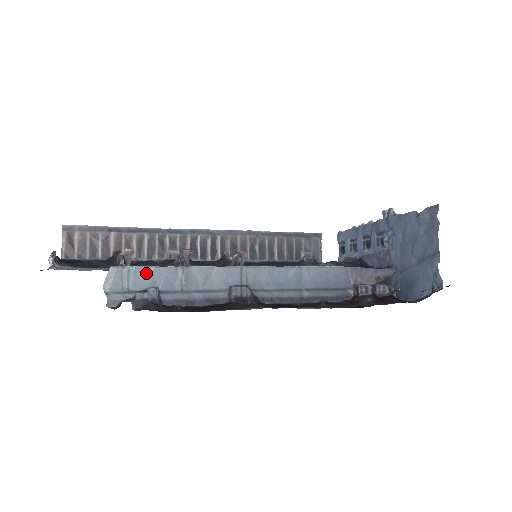
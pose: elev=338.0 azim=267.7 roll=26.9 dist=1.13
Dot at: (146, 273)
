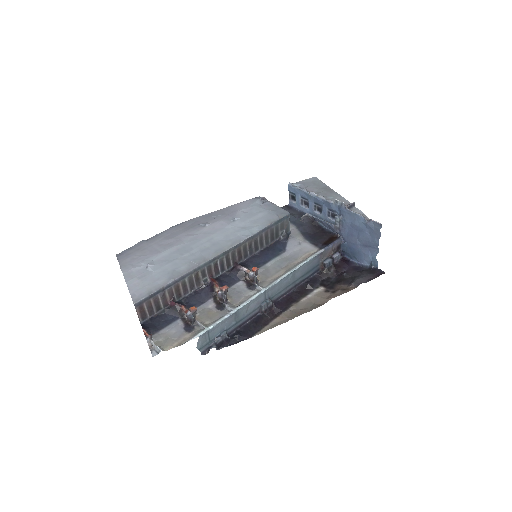
Dot at: (217, 327)
